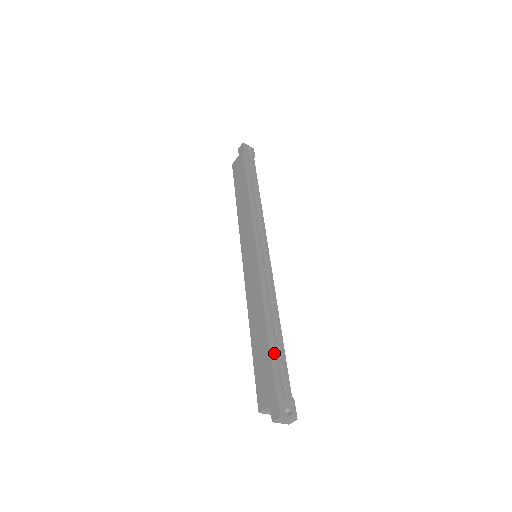
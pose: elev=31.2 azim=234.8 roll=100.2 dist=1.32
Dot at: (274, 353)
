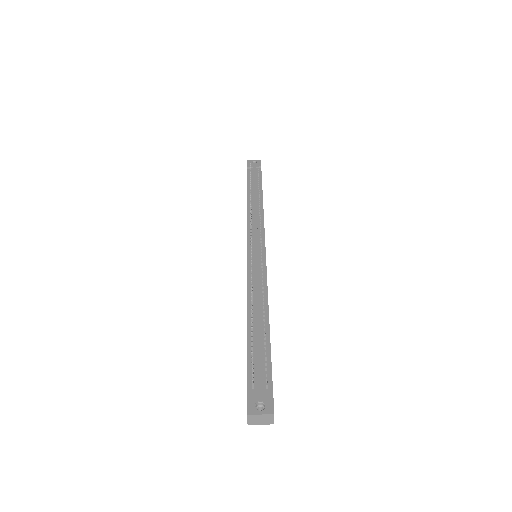
Dot at: (253, 346)
